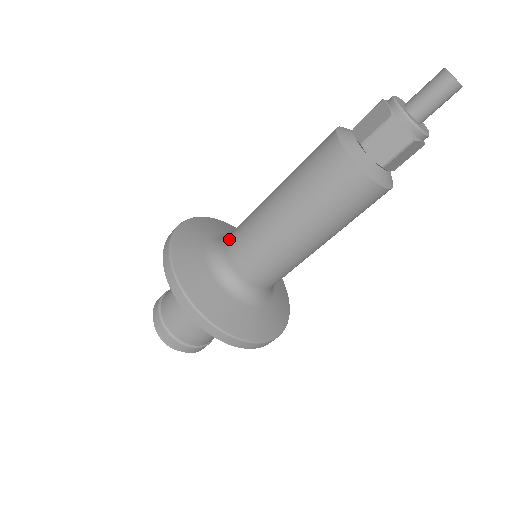
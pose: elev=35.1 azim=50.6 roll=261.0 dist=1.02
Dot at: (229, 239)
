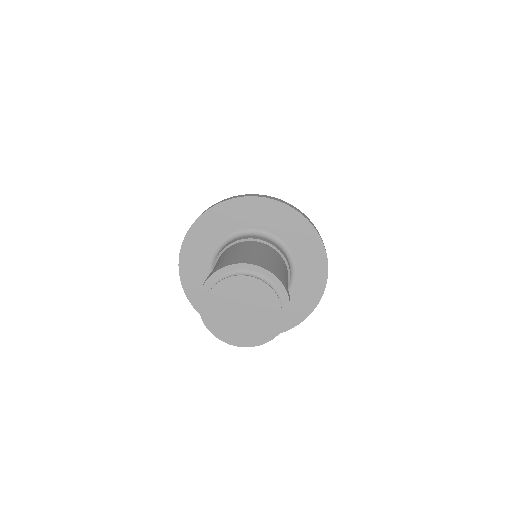
Dot at: occluded
